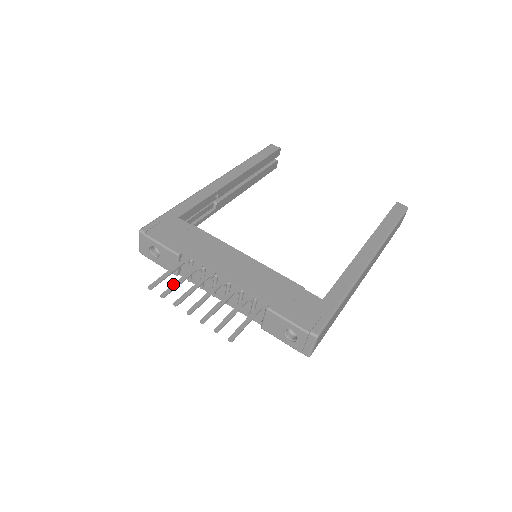
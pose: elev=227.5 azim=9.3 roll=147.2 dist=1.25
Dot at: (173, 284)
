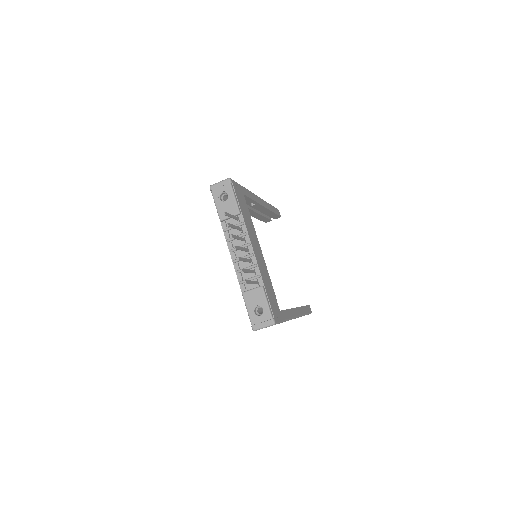
Dot at: (233, 225)
